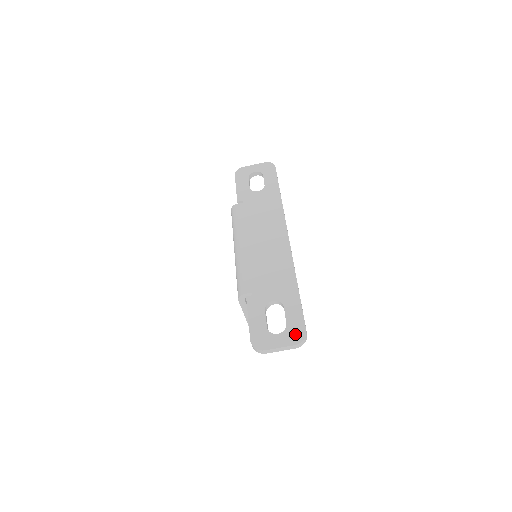
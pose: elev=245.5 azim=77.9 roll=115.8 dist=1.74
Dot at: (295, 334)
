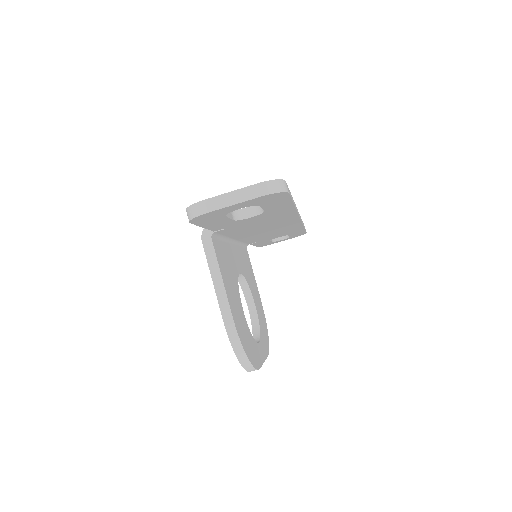
Dot at: occluded
